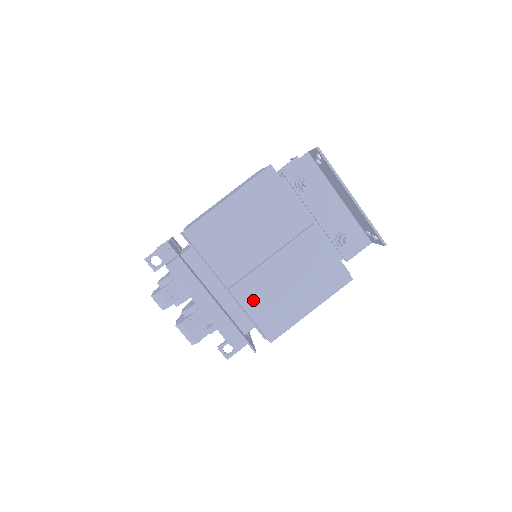
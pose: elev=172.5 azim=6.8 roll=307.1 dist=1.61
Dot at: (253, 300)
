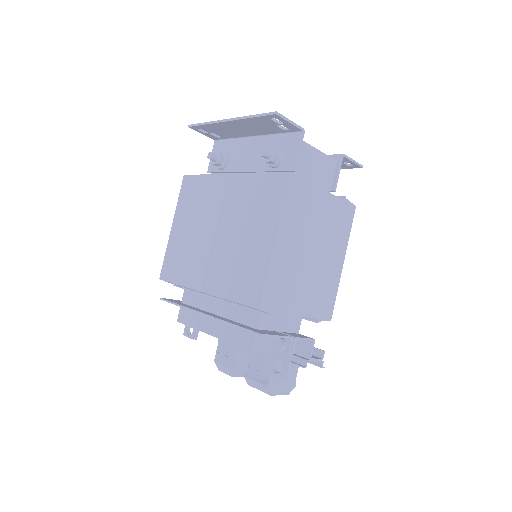
Dot at: (224, 283)
